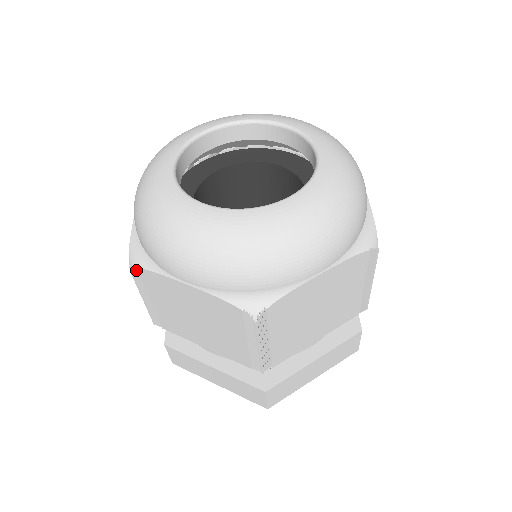
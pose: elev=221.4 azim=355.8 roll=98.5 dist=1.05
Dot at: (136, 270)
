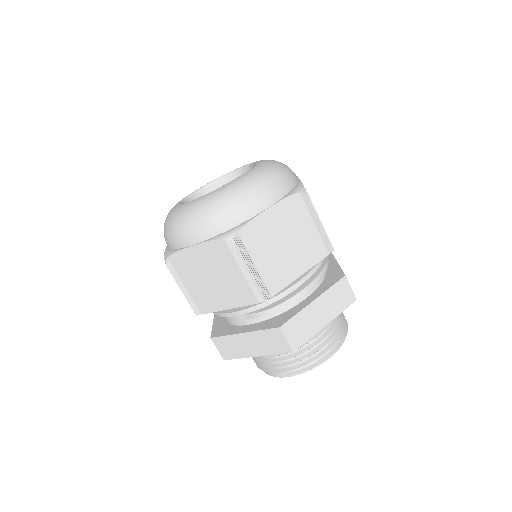
Dot at: (238, 237)
